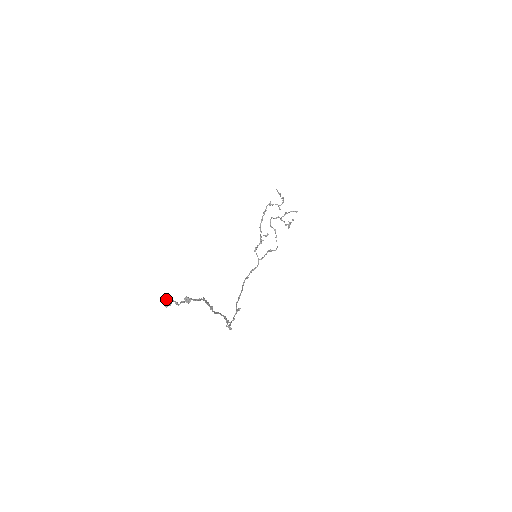
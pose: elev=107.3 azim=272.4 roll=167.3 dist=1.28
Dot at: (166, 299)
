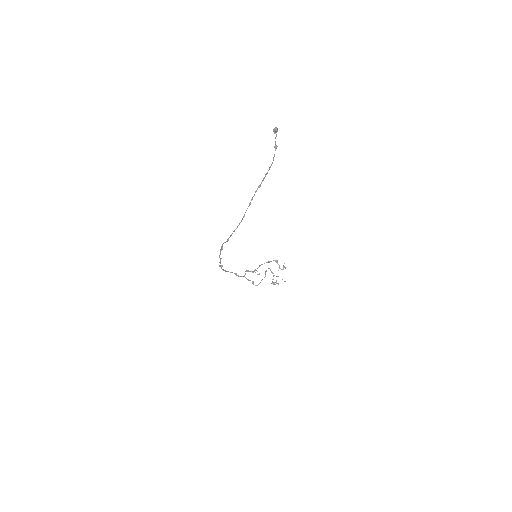
Dot at: (277, 128)
